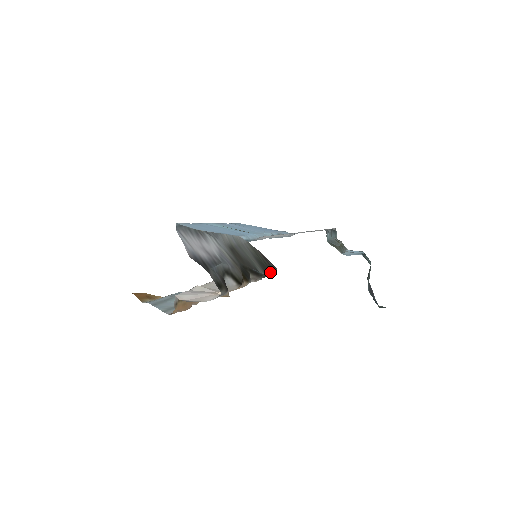
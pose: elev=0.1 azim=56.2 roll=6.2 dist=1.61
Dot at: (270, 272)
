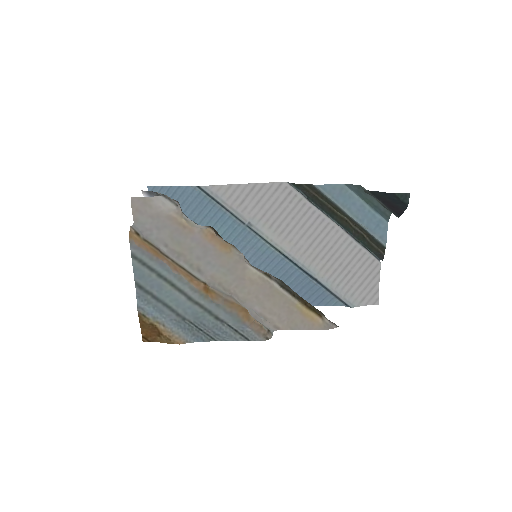
Dot at: occluded
